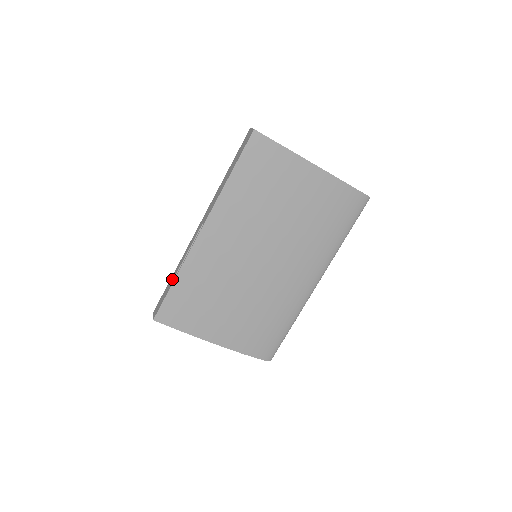
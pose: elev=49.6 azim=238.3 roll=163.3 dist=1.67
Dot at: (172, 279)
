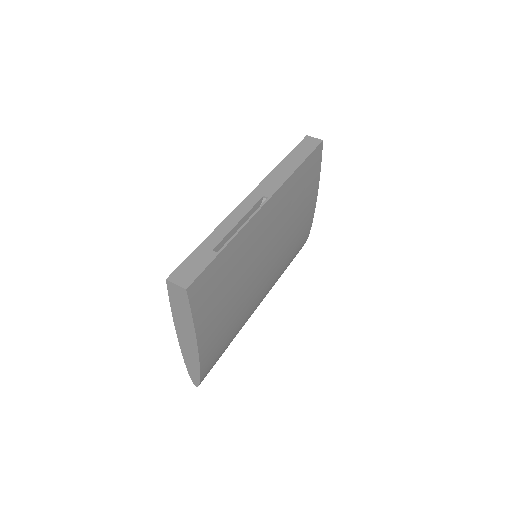
Dot at: (214, 243)
